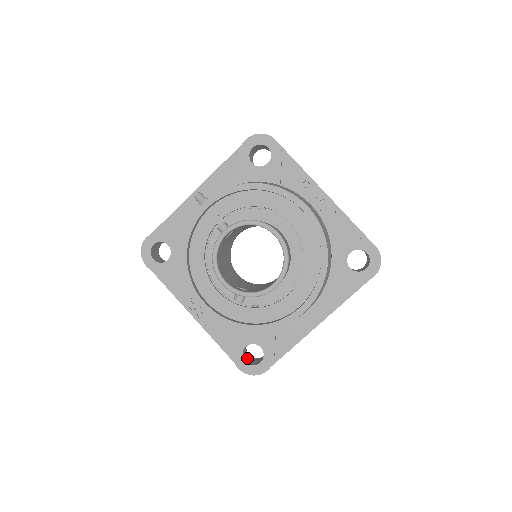
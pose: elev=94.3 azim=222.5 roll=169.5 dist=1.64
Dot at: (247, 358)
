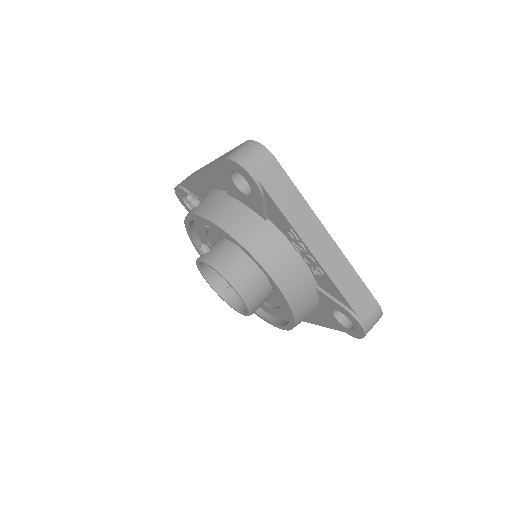
Dot at: occluded
